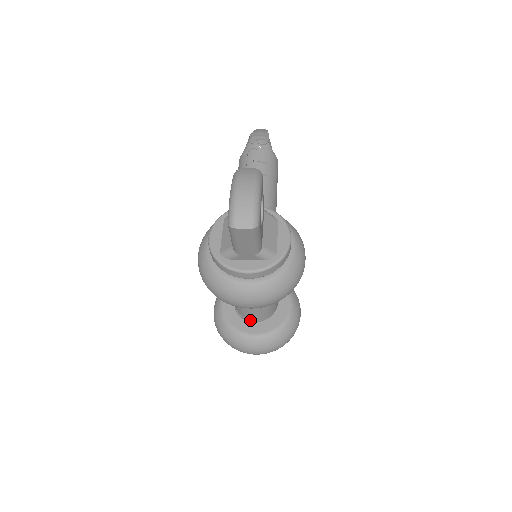
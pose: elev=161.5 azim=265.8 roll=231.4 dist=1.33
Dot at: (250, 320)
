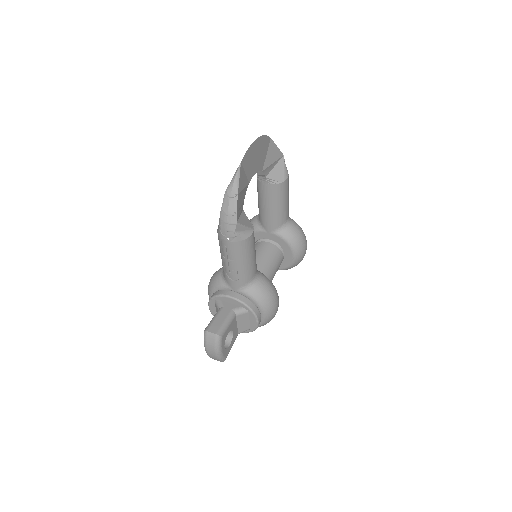
Dot at: occluded
